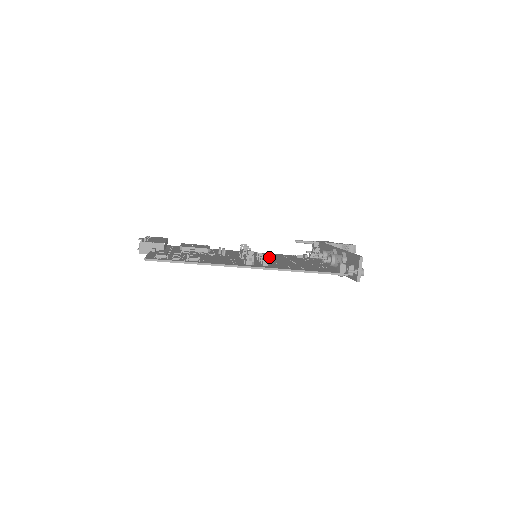
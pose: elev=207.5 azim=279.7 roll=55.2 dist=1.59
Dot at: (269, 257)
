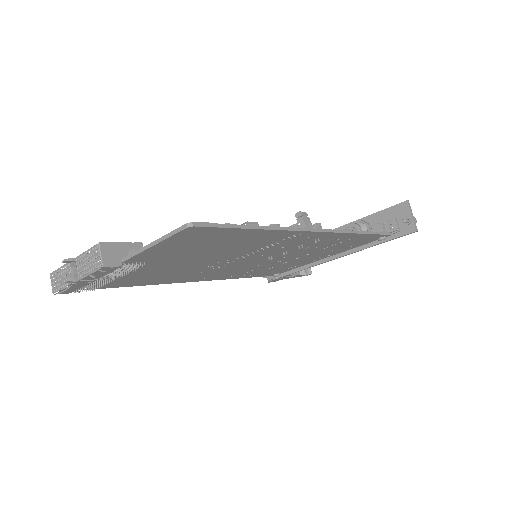
Dot at: occluded
